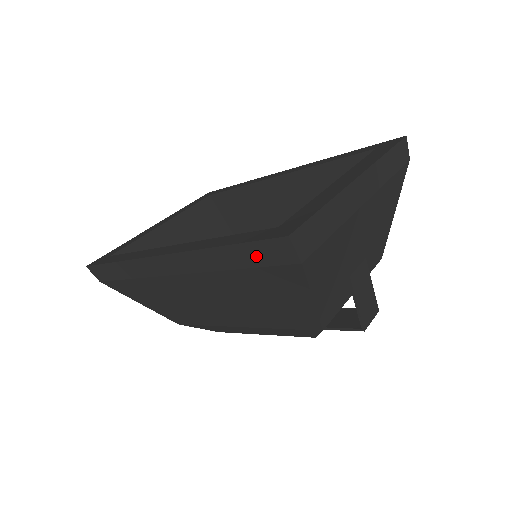
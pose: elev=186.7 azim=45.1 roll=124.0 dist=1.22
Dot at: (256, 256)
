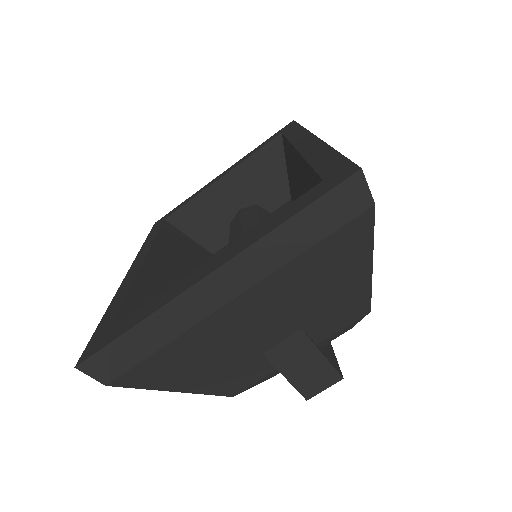
Dot at: occluded
